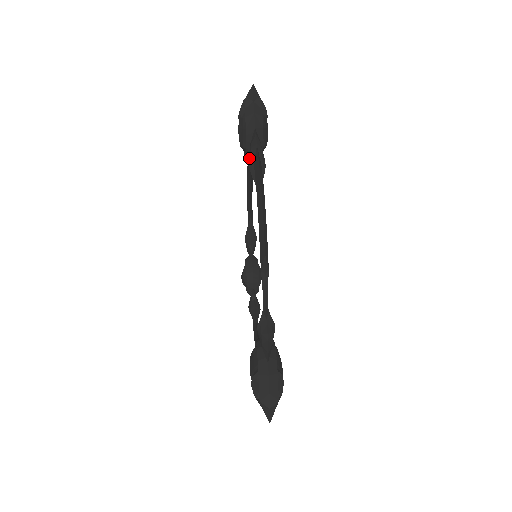
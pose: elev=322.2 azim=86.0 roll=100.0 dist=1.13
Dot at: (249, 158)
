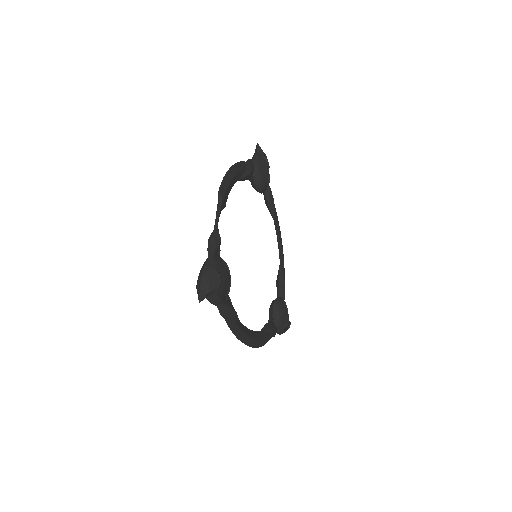
Dot at: occluded
